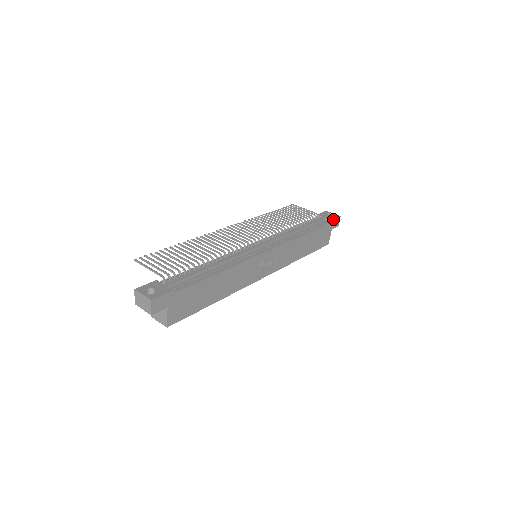
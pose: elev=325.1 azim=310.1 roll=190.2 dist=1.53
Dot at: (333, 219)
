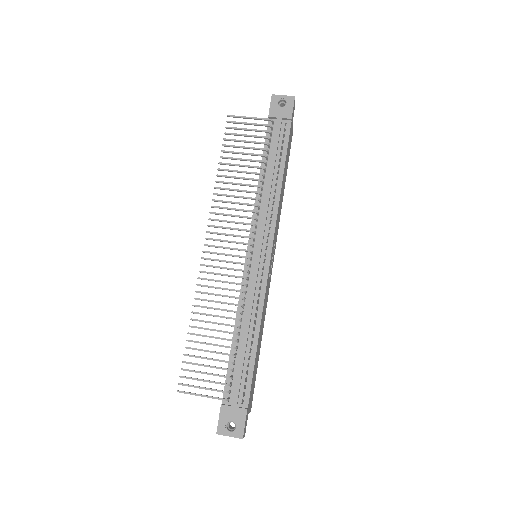
Dot at: (292, 114)
